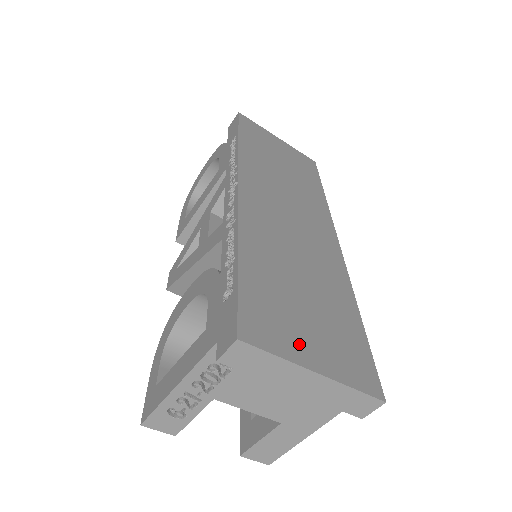
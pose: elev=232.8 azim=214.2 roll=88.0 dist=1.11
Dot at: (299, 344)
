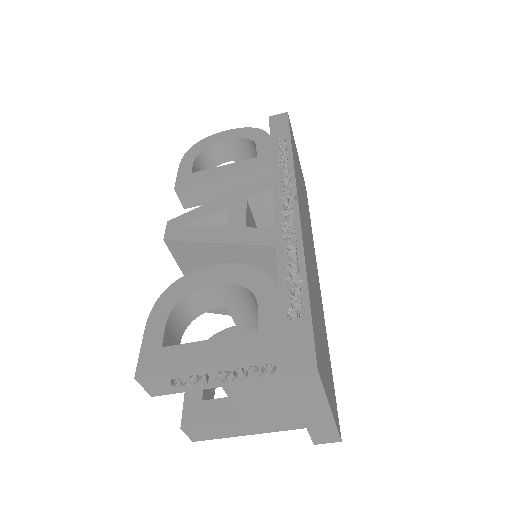
Dot at: (326, 381)
